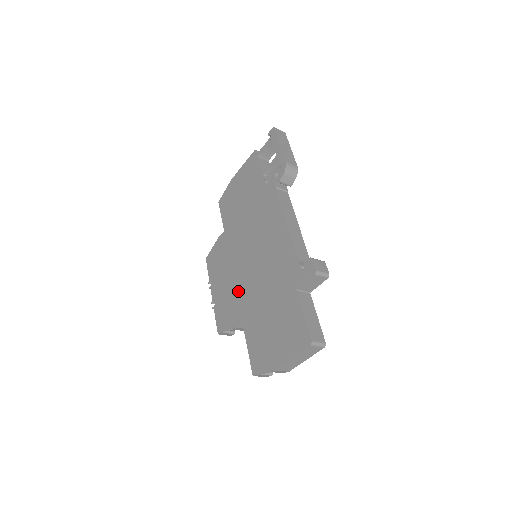
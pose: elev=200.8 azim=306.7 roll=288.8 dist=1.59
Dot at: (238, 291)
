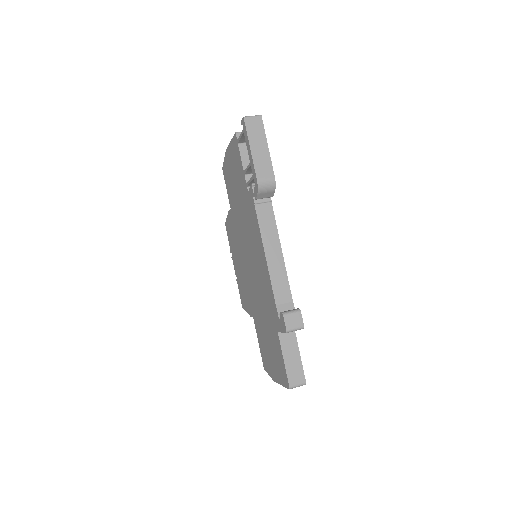
Dot at: (247, 285)
